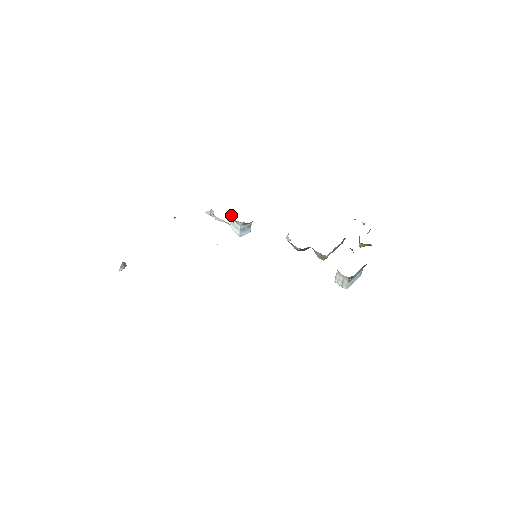
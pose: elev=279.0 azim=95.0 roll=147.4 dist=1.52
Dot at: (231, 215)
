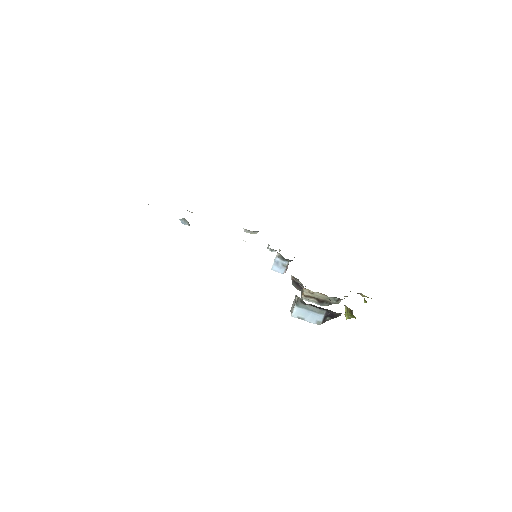
Dot at: (279, 251)
